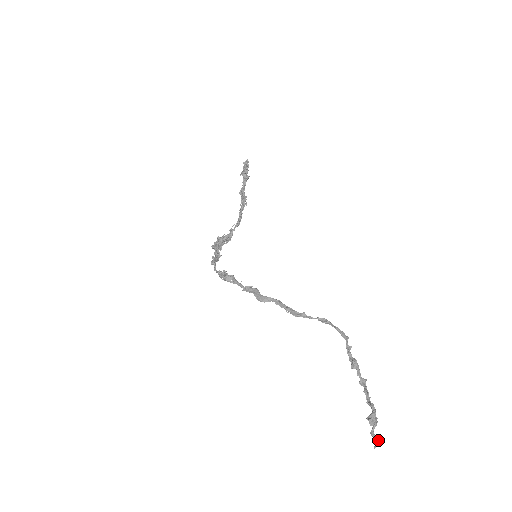
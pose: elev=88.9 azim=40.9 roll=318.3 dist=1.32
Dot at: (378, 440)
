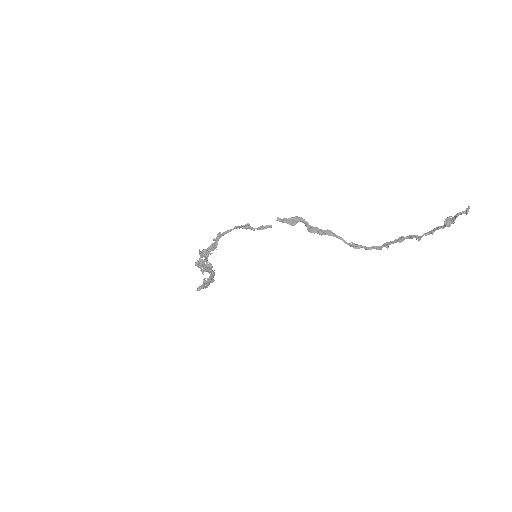
Dot at: (466, 212)
